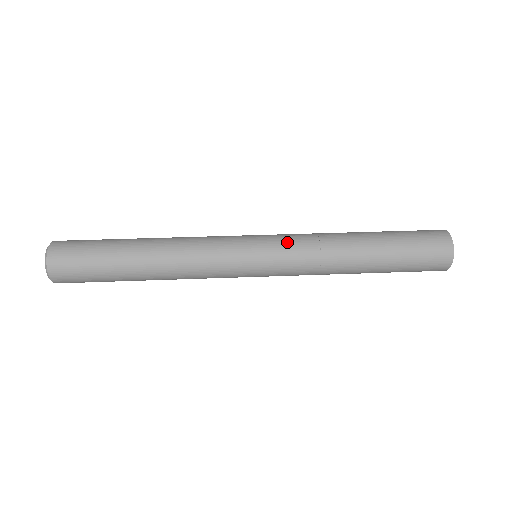
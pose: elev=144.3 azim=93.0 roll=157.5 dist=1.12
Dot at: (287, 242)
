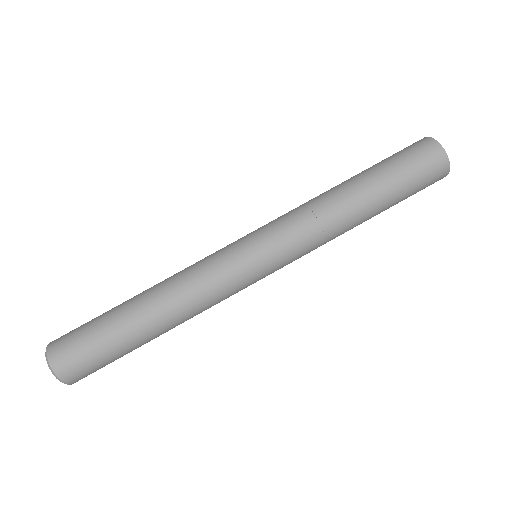
Dot at: (281, 228)
